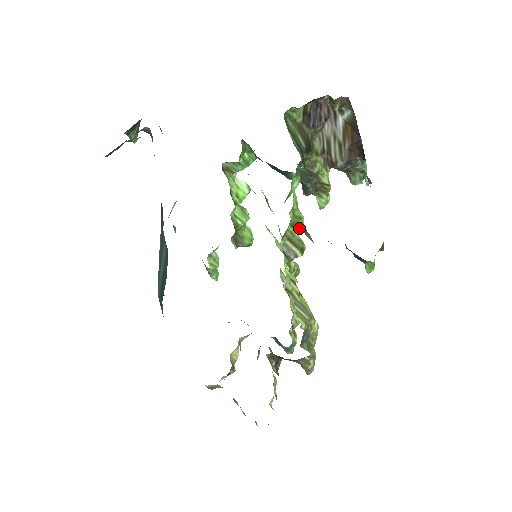
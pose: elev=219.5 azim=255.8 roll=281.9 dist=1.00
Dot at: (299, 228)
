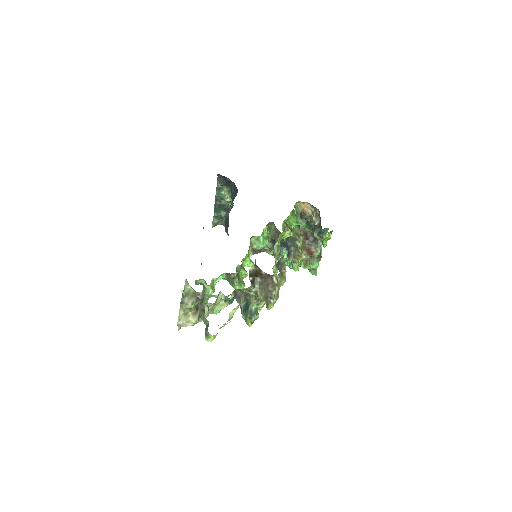
Dot at: (289, 235)
